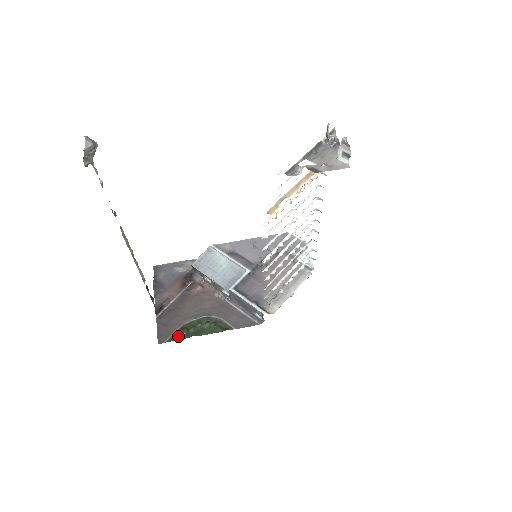
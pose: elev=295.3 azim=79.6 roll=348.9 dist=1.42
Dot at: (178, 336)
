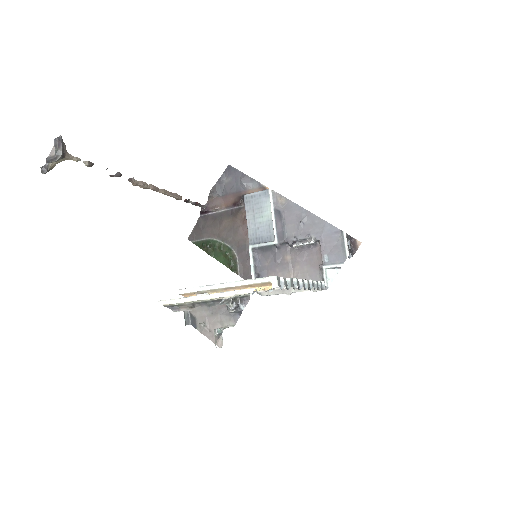
Dot at: (201, 245)
